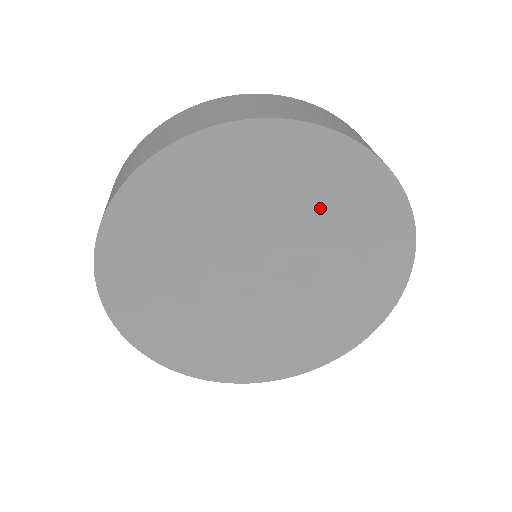
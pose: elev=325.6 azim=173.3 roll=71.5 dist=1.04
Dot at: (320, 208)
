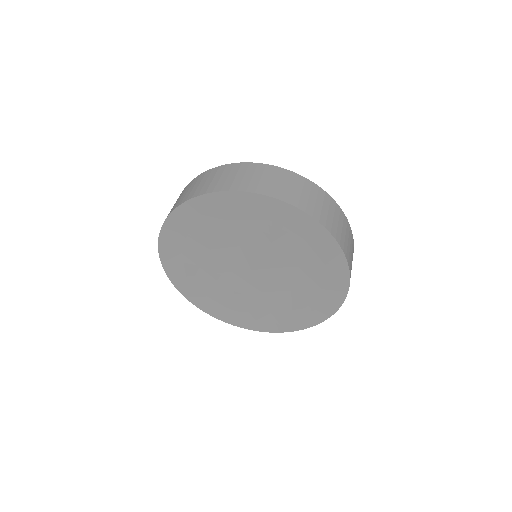
Dot at: (307, 279)
